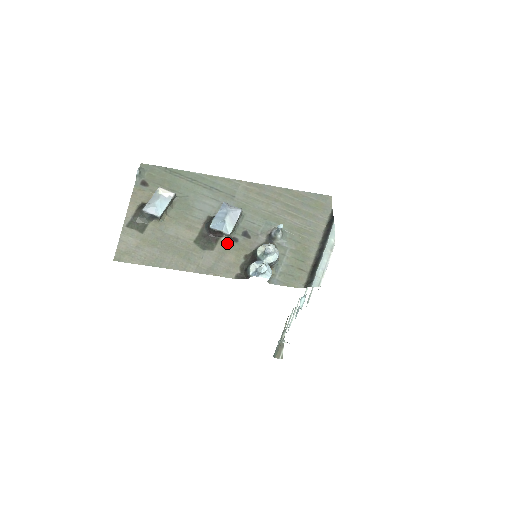
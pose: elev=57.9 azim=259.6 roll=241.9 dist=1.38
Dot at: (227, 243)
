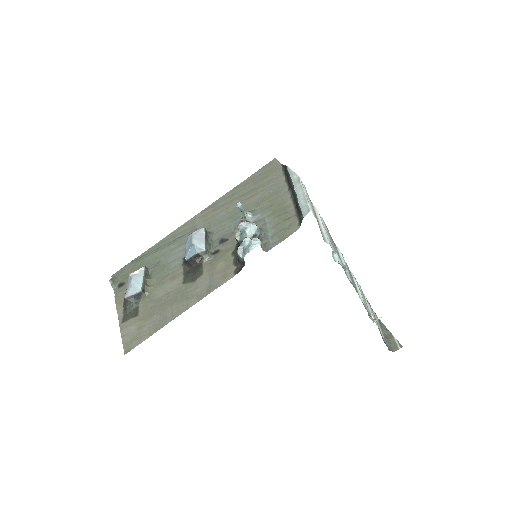
Dot at: (211, 260)
